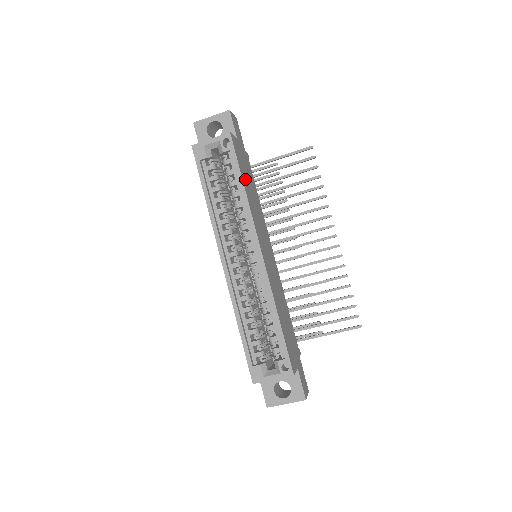
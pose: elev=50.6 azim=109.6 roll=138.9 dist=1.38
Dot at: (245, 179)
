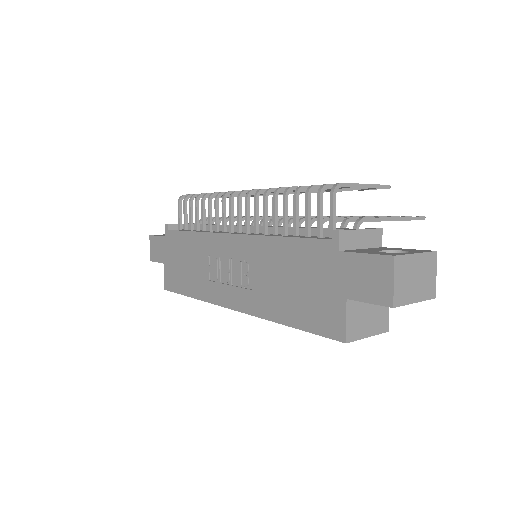
Dot at: occluded
